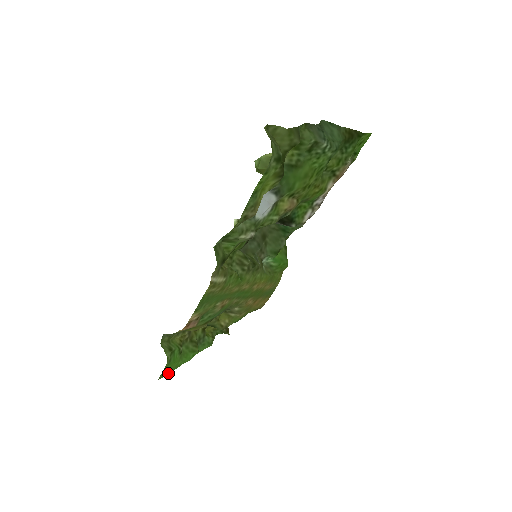
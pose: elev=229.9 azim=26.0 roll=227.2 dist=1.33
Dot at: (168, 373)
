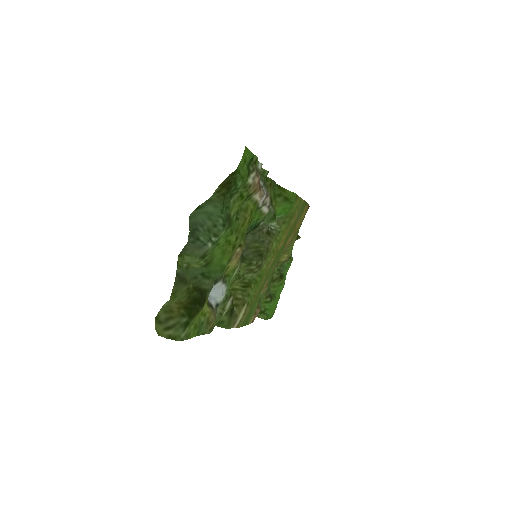
Dot at: (275, 309)
